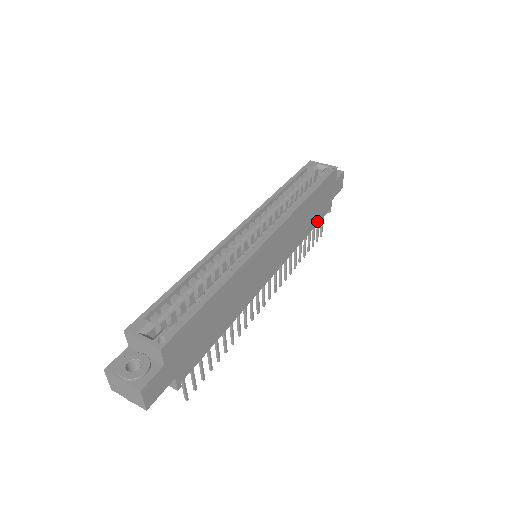
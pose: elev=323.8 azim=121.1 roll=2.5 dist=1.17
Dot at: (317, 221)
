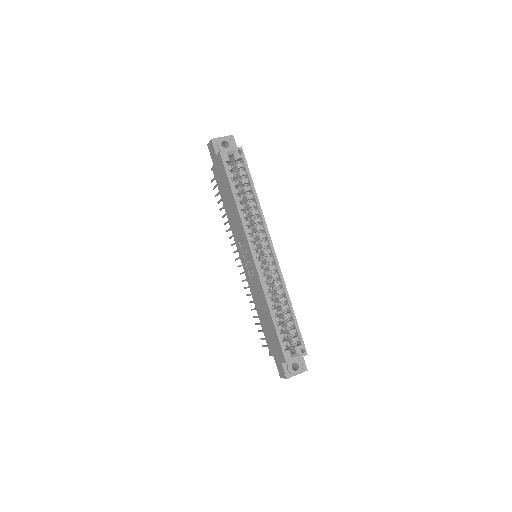
Dot at: occluded
